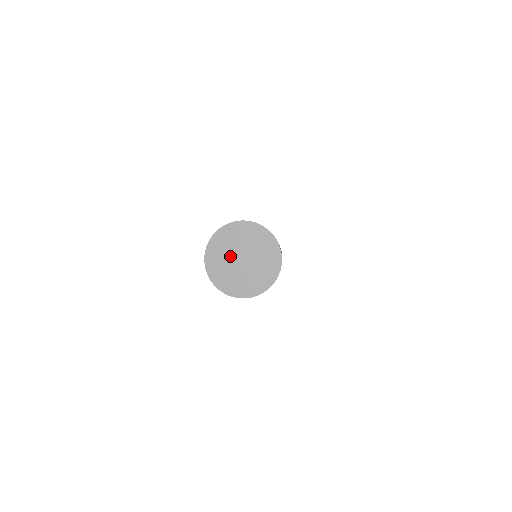
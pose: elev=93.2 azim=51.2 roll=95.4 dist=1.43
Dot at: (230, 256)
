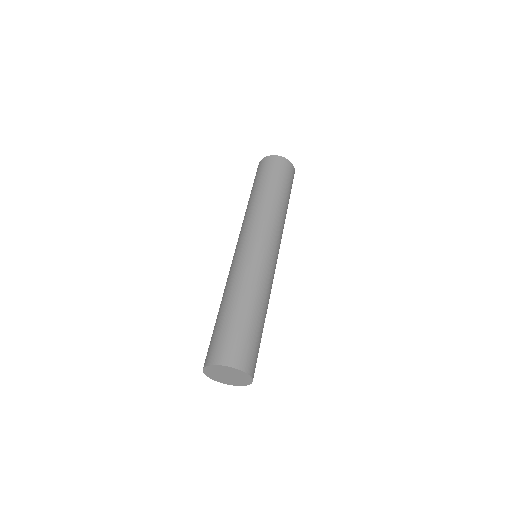
Dot at: (220, 373)
